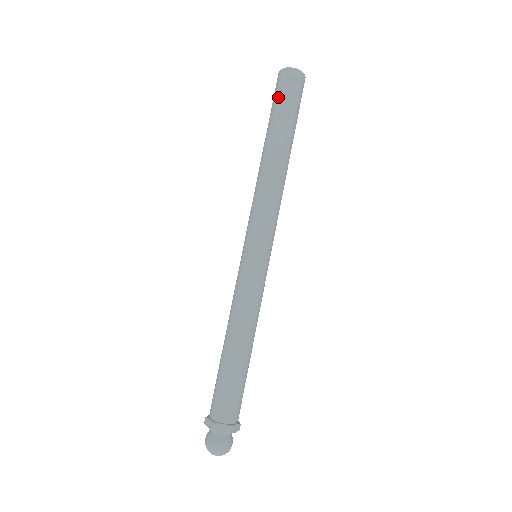
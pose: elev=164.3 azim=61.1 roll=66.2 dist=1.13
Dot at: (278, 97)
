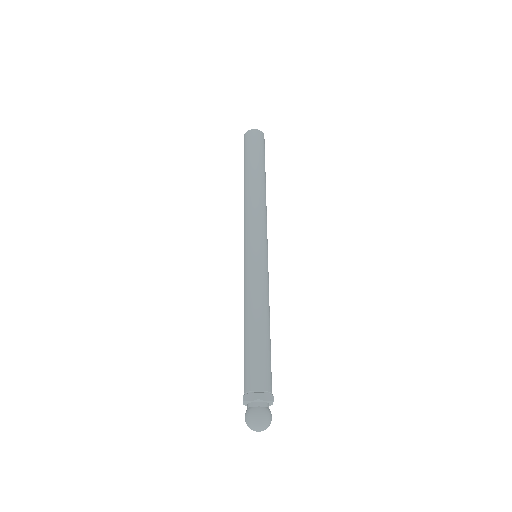
Dot at: (252, 146)
